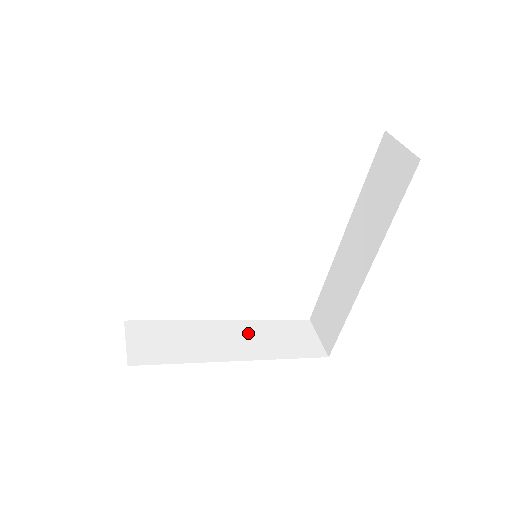
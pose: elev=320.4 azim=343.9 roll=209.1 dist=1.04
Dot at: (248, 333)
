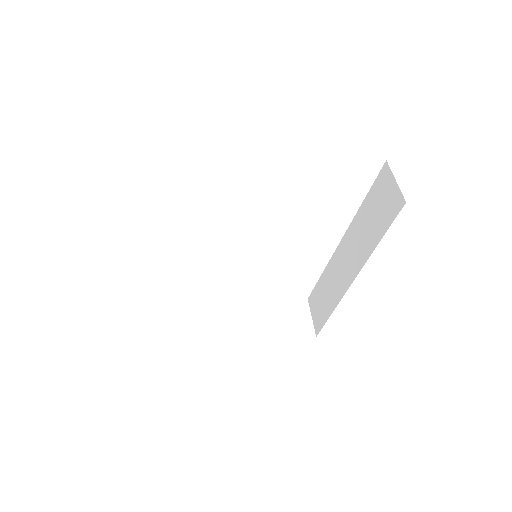
Dot at: (249, 308)
